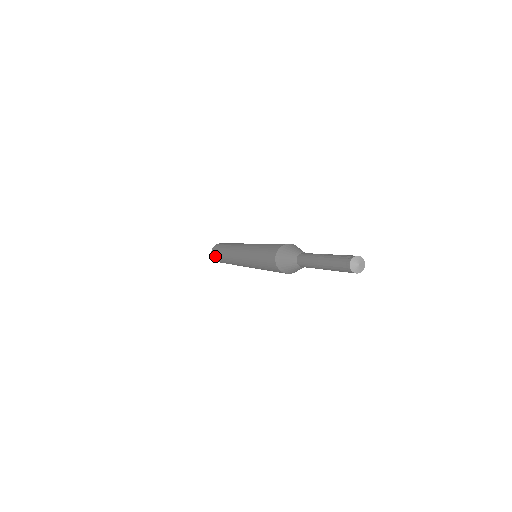
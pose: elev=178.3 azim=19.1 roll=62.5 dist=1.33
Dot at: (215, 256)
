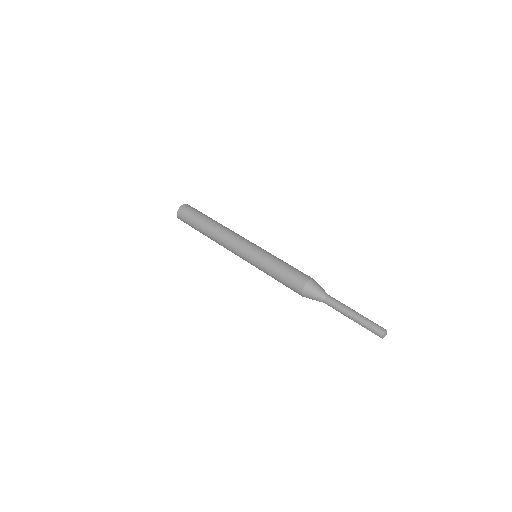
Dot at: (186, 219)
